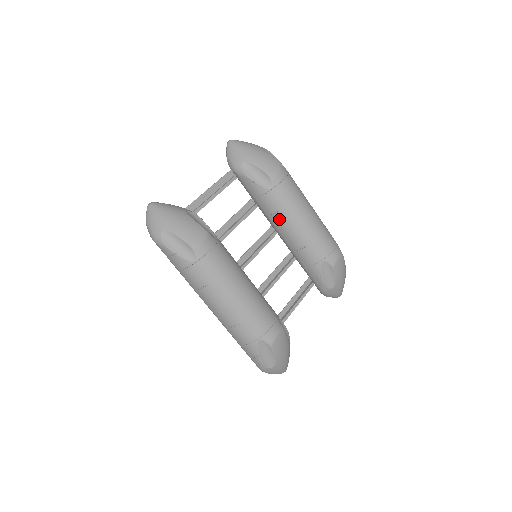
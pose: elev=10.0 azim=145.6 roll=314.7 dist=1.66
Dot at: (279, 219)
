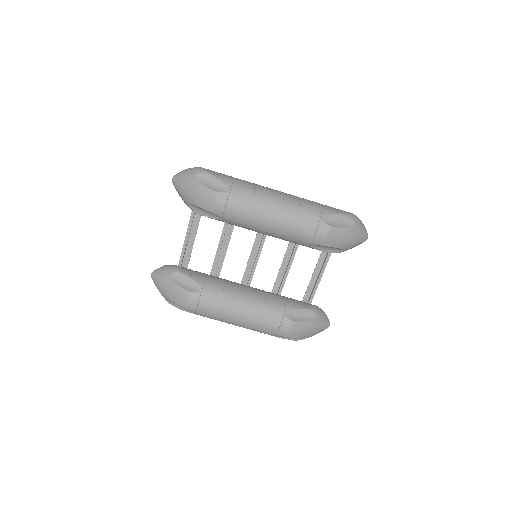
Dot at: occluded
